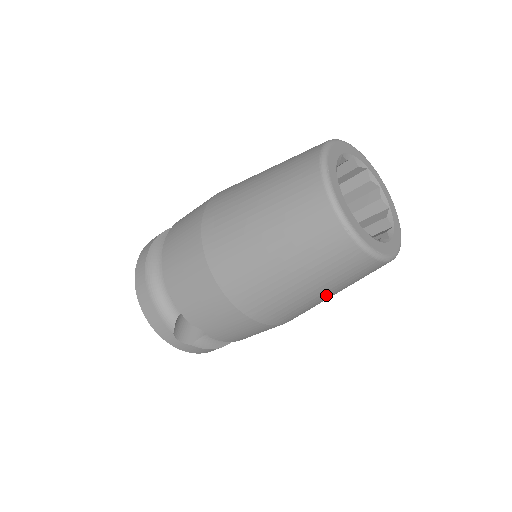
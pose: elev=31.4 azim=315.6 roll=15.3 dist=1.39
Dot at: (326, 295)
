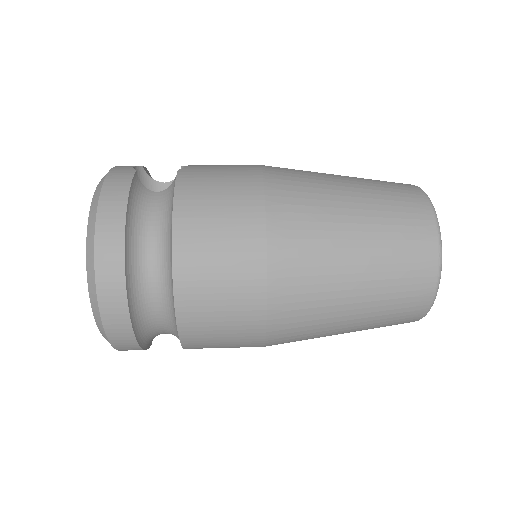
Dot at: occluded
